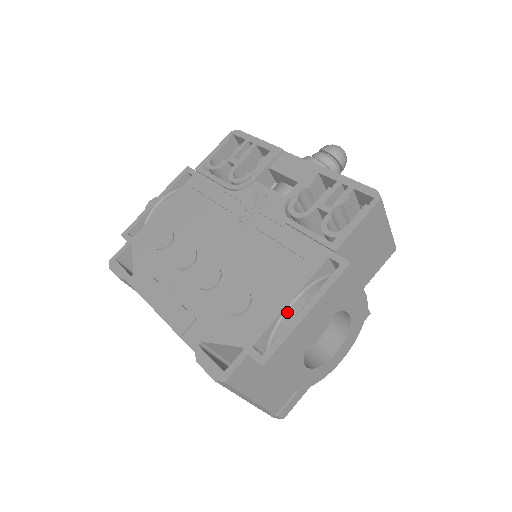
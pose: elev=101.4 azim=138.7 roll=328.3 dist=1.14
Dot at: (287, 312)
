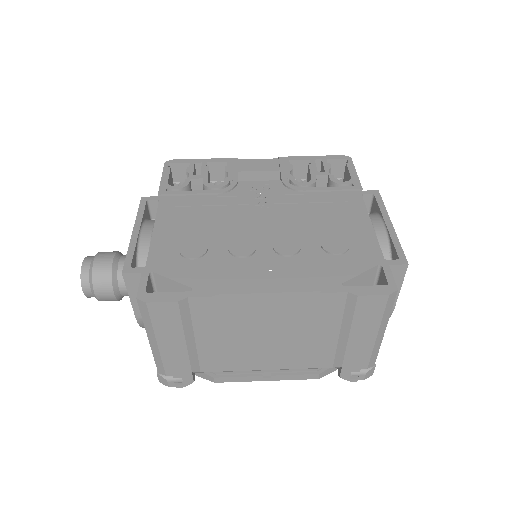
Dot at: (376, 232)
